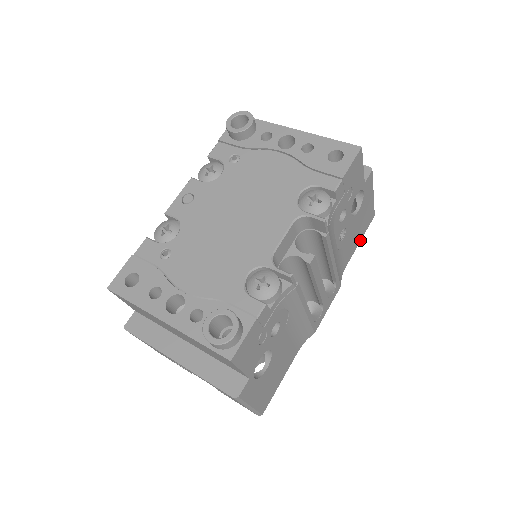
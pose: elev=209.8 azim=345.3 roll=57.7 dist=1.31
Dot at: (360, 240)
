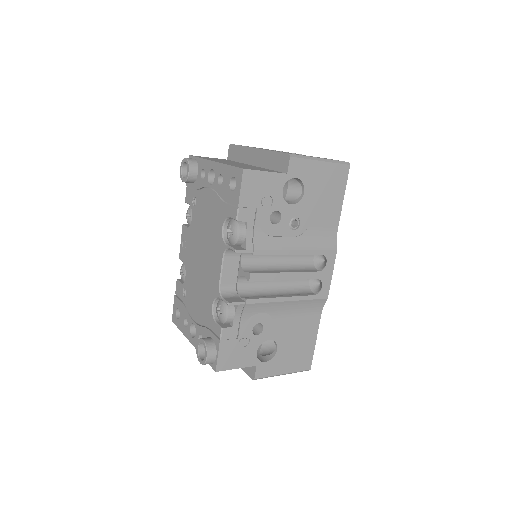
Dot at: (343, 198)
